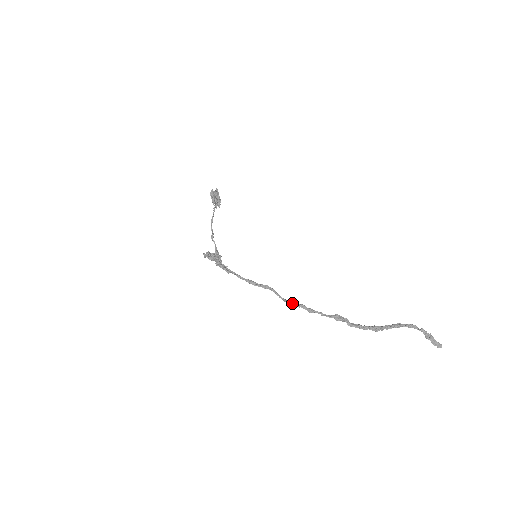
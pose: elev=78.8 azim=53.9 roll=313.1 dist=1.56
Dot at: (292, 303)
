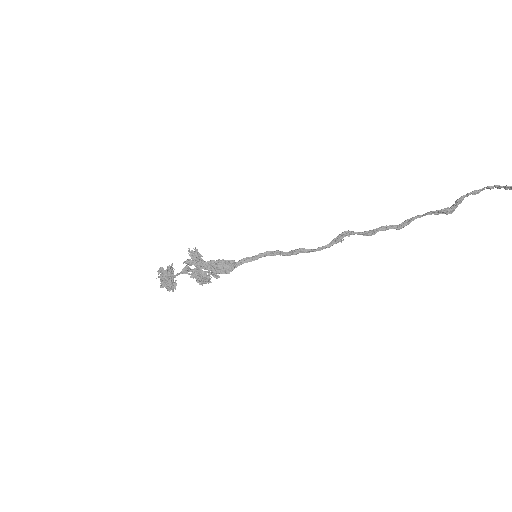
Dot at: (340, 235)
